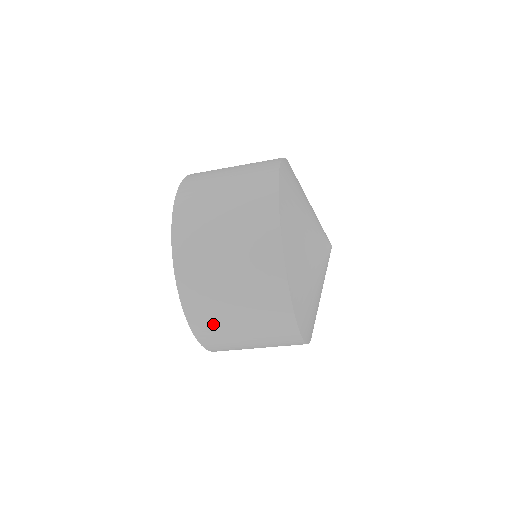
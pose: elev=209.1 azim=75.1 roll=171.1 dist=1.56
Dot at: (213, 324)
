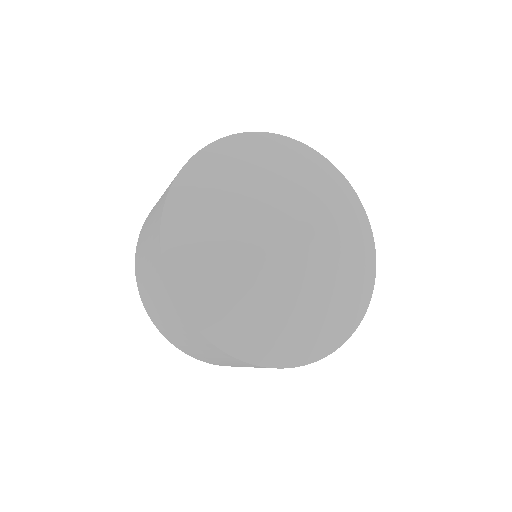
Dot at: (141, 274)
